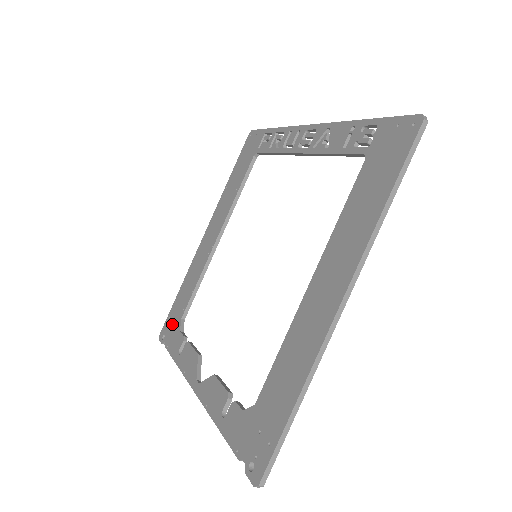
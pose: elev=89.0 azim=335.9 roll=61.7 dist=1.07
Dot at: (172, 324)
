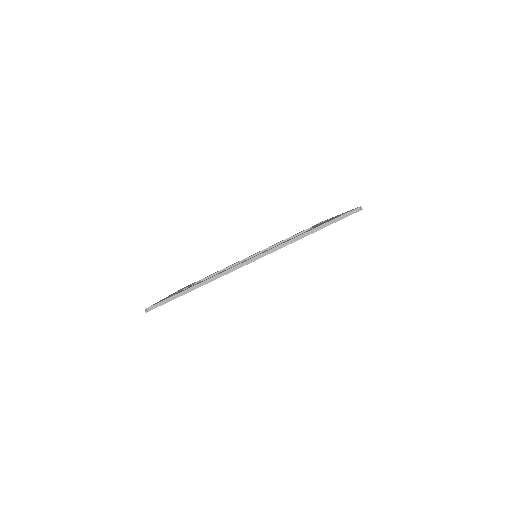
Dot at: occluded
